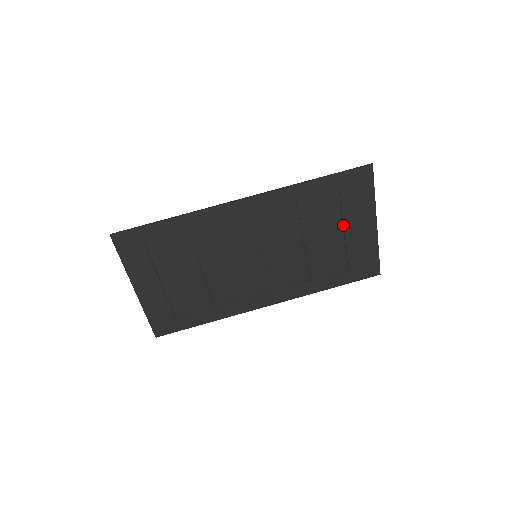
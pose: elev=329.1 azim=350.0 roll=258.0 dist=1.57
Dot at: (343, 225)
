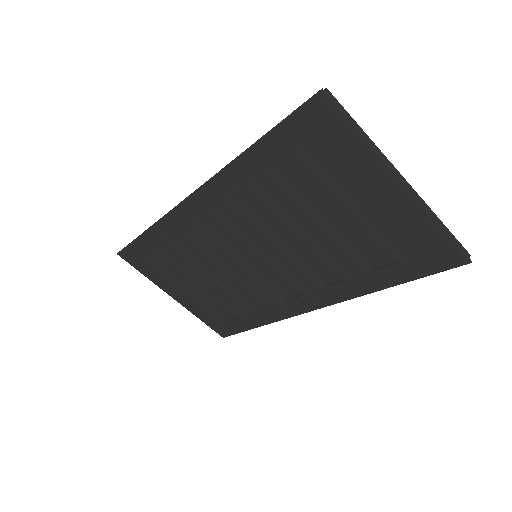
Dot at: (341, 200)
